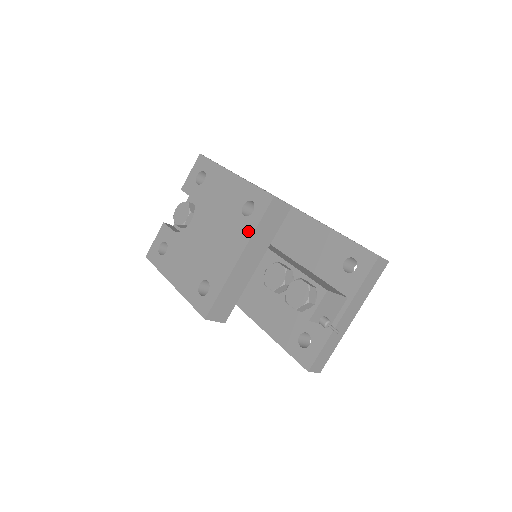
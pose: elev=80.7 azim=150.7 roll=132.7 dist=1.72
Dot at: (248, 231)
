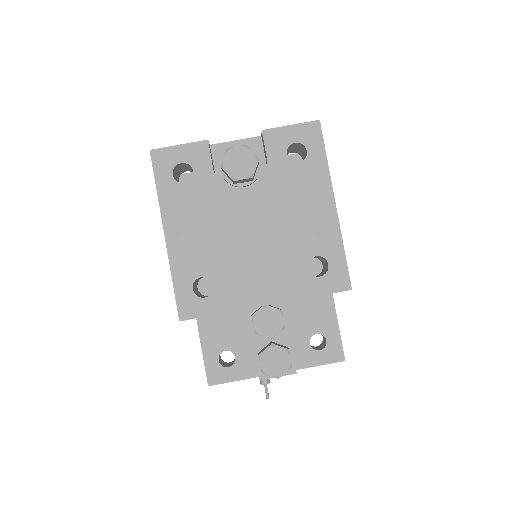
Dot at: (299, 290)
